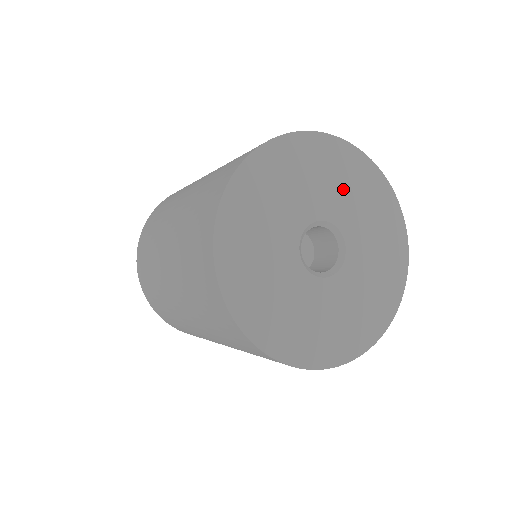
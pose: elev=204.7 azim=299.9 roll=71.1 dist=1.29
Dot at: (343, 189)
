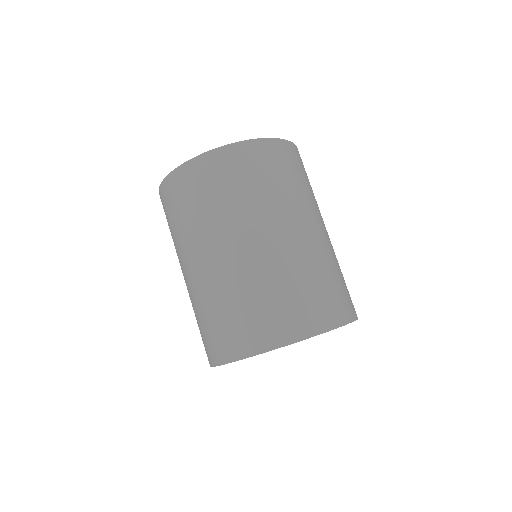
Dot at: occluded
